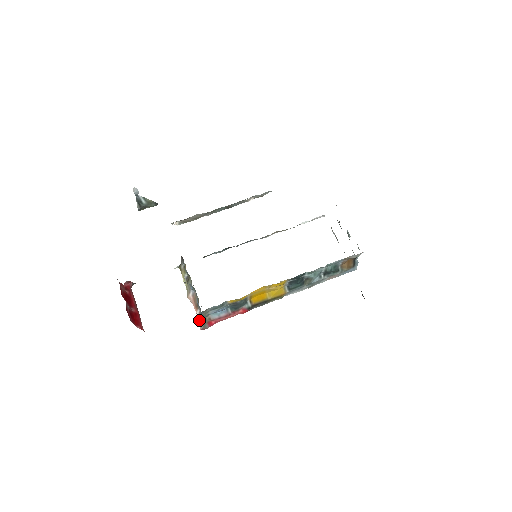
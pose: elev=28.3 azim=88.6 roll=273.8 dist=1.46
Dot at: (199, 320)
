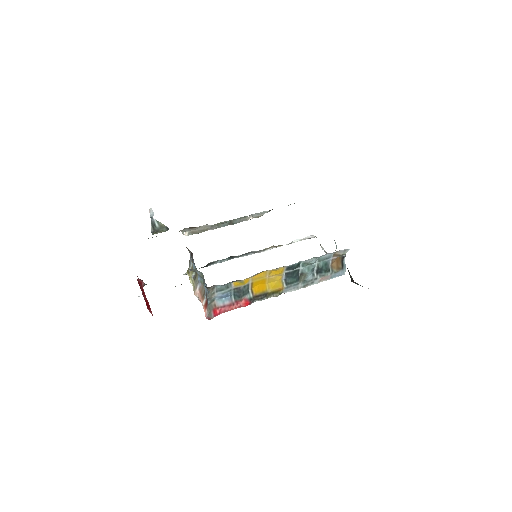
Dot at: (205, 309)
